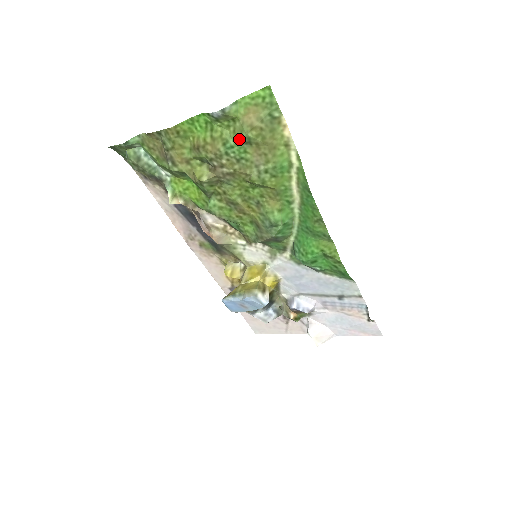
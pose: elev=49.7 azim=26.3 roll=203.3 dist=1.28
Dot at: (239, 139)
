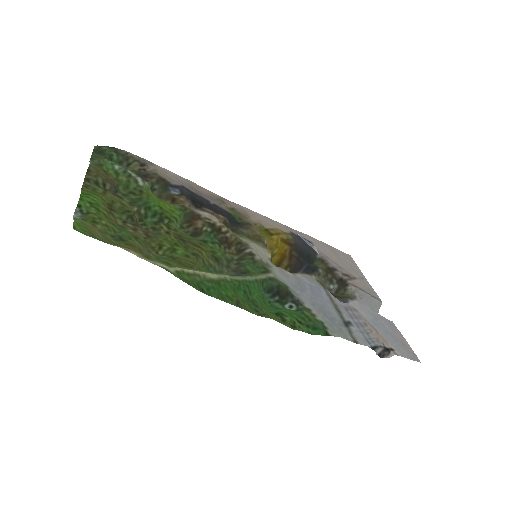
Dot at: (113, 234)
